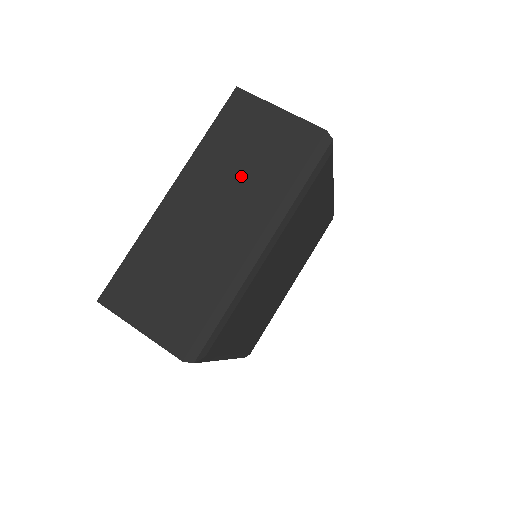
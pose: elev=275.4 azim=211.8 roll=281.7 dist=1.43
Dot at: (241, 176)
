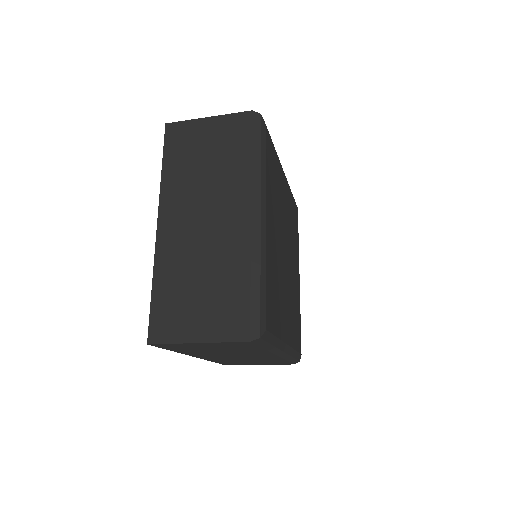
Dot at: (208, 178)
